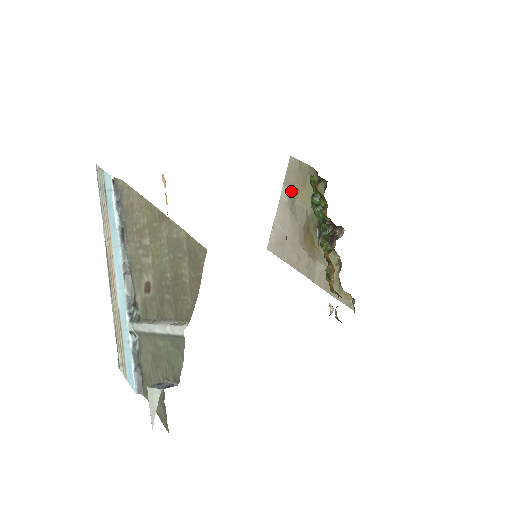
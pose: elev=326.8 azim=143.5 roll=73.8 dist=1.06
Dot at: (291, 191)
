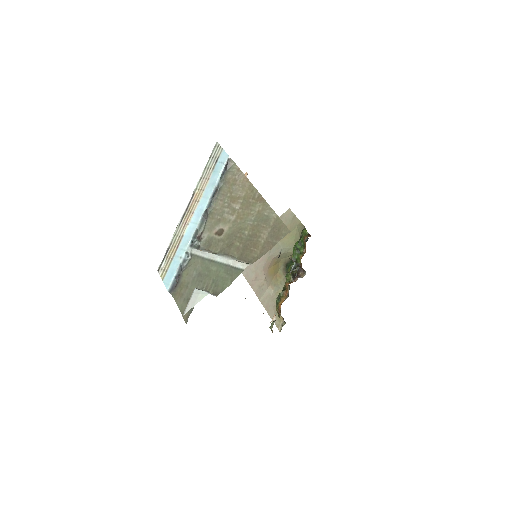
Dot at: occluded
